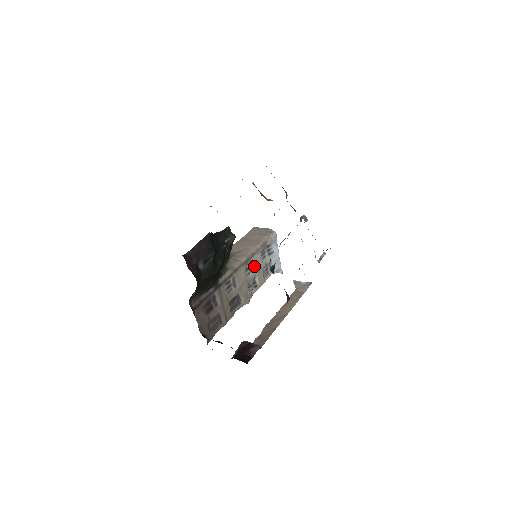
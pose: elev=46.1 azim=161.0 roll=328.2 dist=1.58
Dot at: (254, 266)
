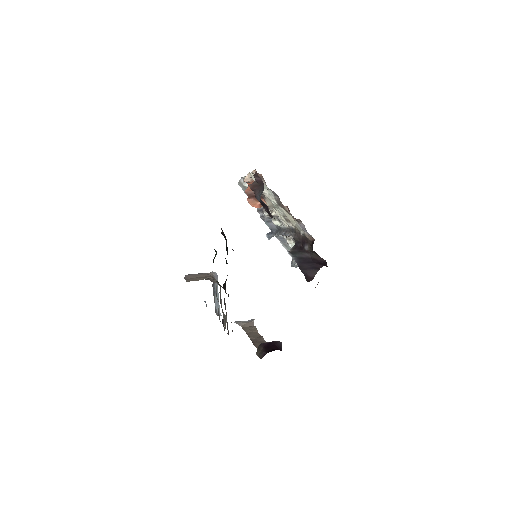
Dot at: occluded
